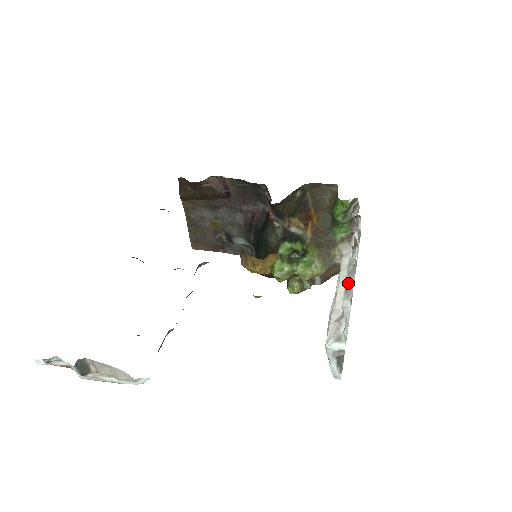
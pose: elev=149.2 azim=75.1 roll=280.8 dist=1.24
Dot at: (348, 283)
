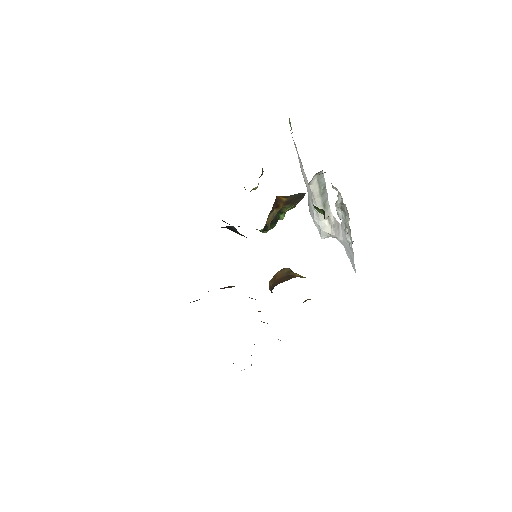
Dot at: (324, 203)
